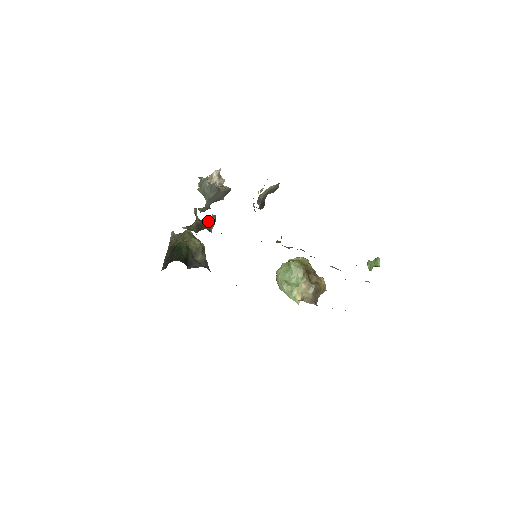
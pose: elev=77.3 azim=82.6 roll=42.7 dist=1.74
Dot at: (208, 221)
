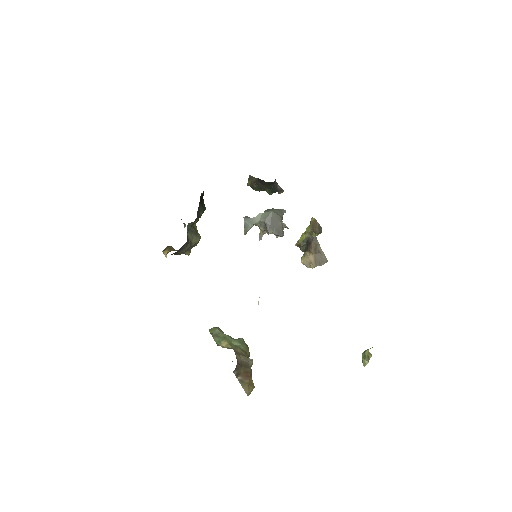
Dot at: occluded
